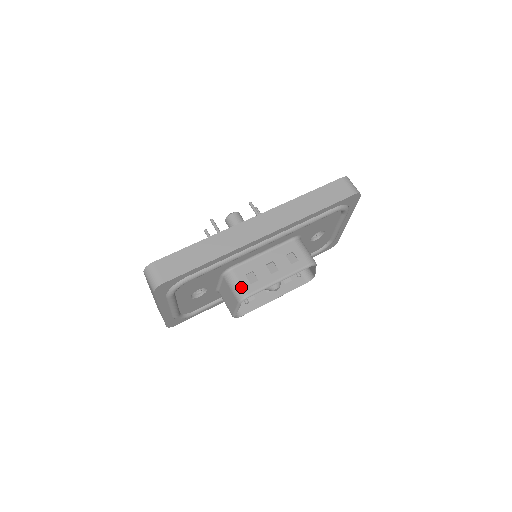
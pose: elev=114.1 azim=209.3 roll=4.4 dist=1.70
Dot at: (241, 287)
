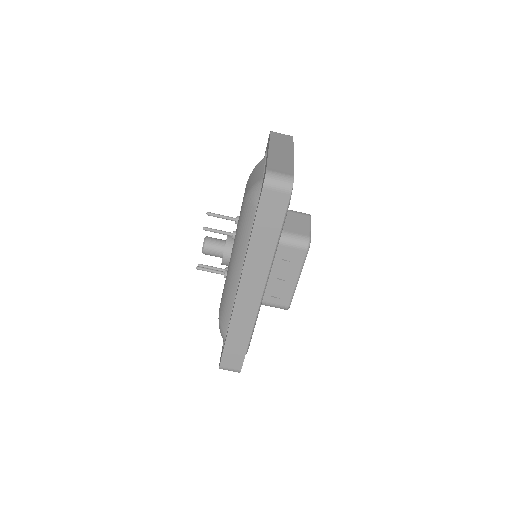
Dot at: (278, 306)
